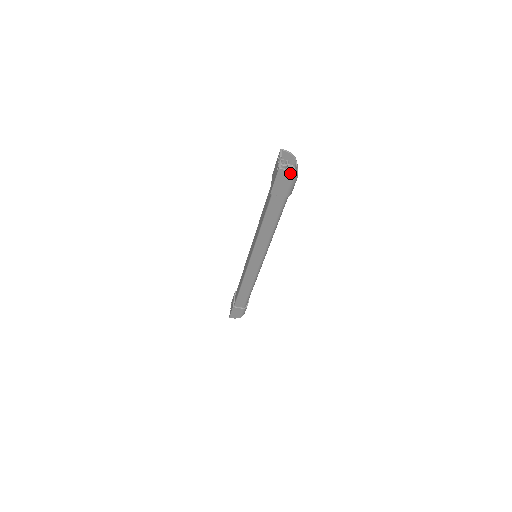
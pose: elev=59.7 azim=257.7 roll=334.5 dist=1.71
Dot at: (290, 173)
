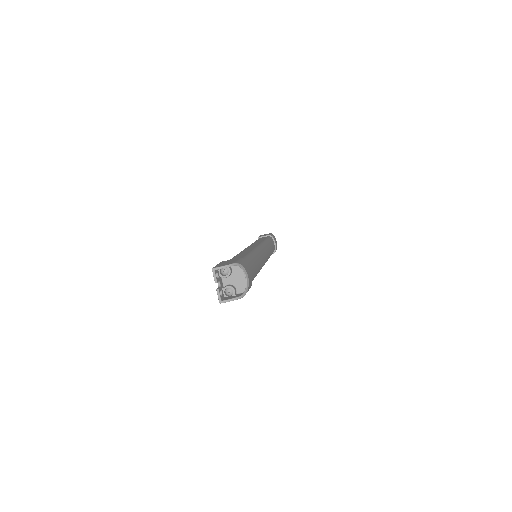
Dot at: occluded
